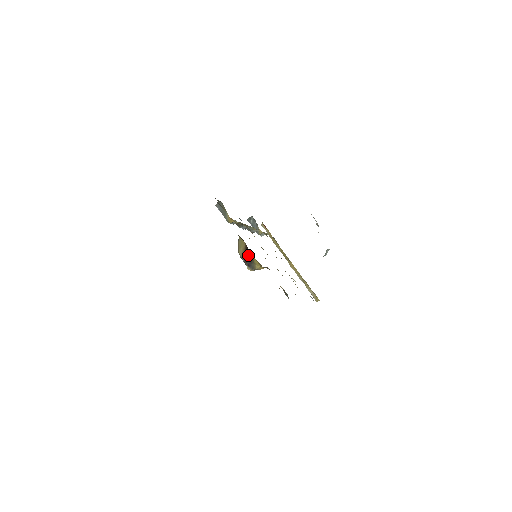
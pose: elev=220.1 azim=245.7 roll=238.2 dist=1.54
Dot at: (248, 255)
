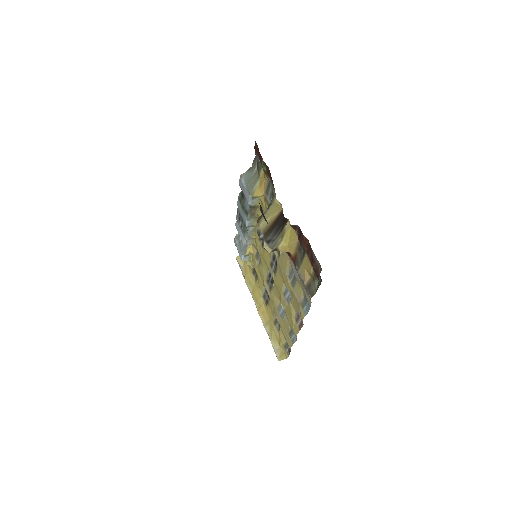
Dot at: (277, 226)
